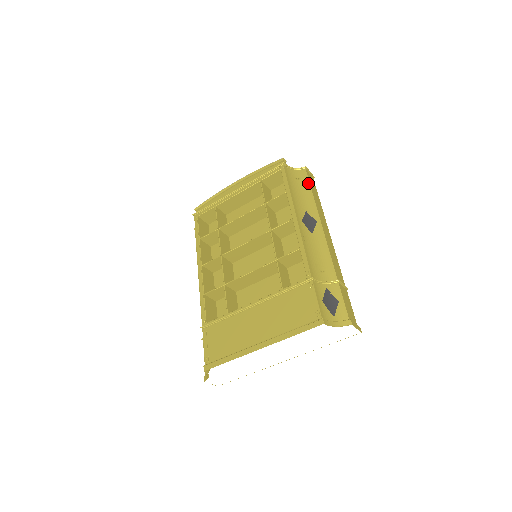
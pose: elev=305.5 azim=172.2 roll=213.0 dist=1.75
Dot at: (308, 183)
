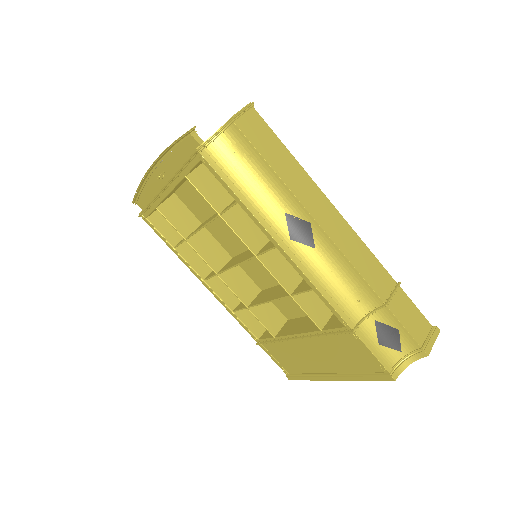
Dot at: (256, 154)
